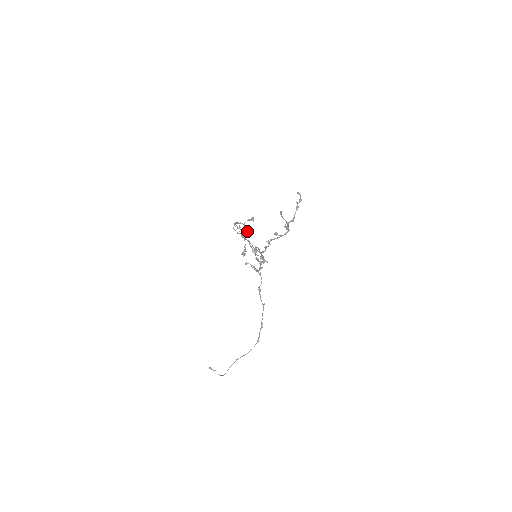
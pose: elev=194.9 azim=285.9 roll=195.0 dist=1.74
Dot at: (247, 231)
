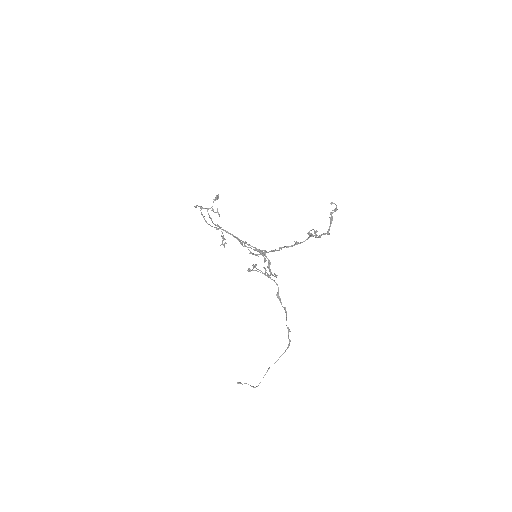
Dot at: (219, 216)
